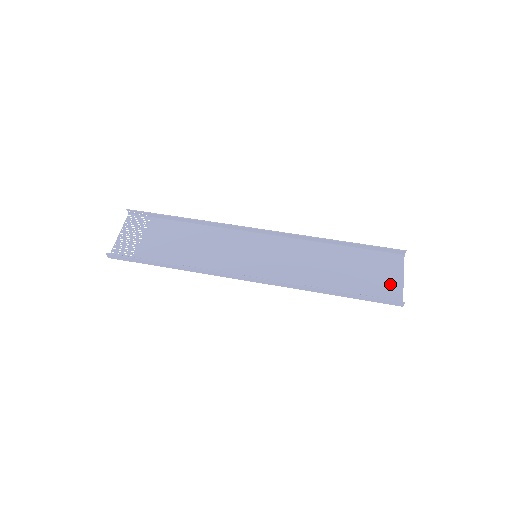
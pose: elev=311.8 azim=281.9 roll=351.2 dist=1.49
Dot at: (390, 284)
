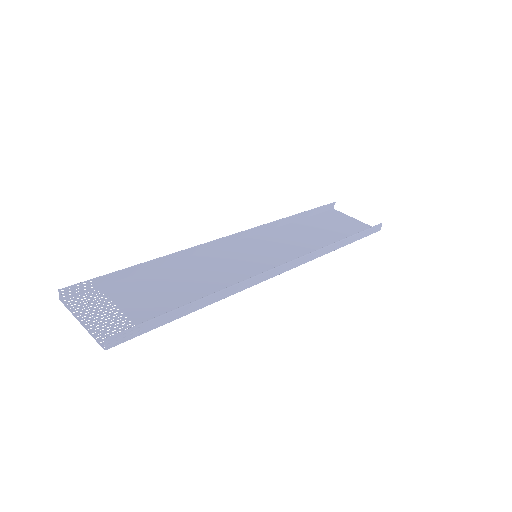
Dot at: (355, 224)
